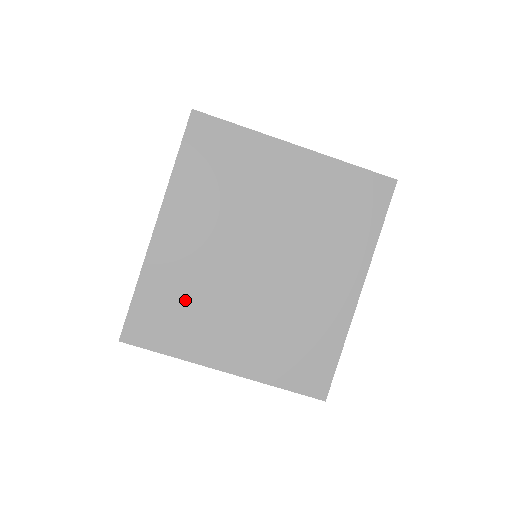
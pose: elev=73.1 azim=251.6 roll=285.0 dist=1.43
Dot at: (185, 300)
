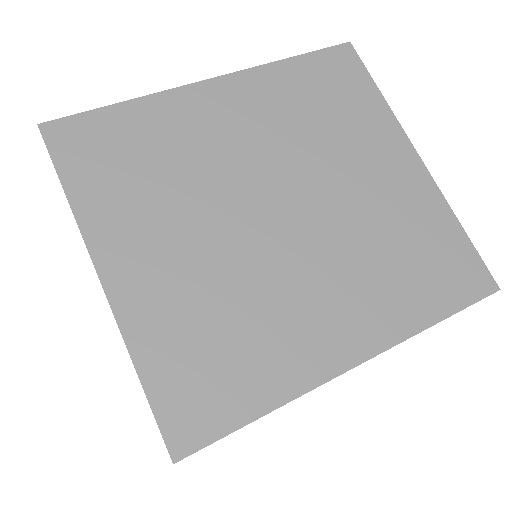
Dot at: (156, 163)
